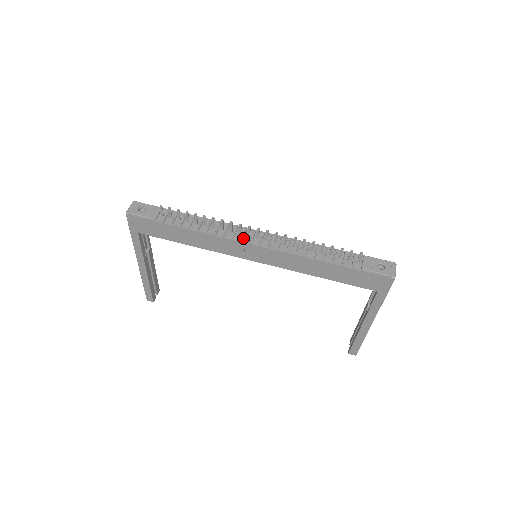
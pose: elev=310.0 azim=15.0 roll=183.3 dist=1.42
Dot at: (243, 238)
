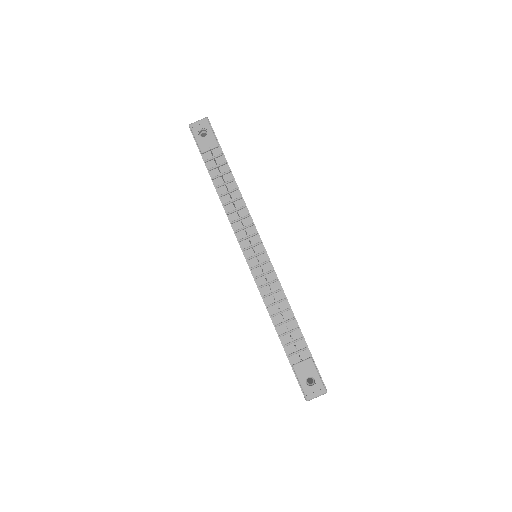
Dot at: (242, 240)
